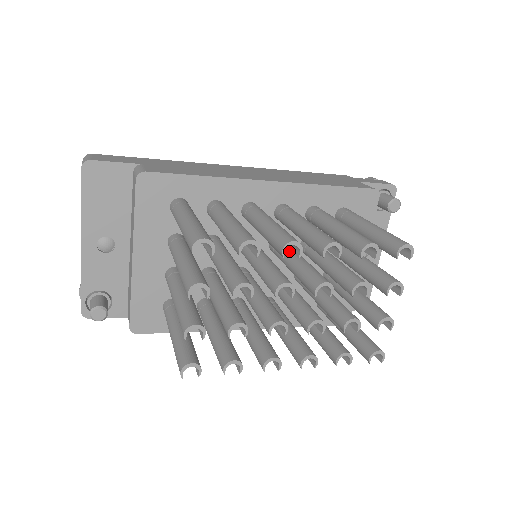
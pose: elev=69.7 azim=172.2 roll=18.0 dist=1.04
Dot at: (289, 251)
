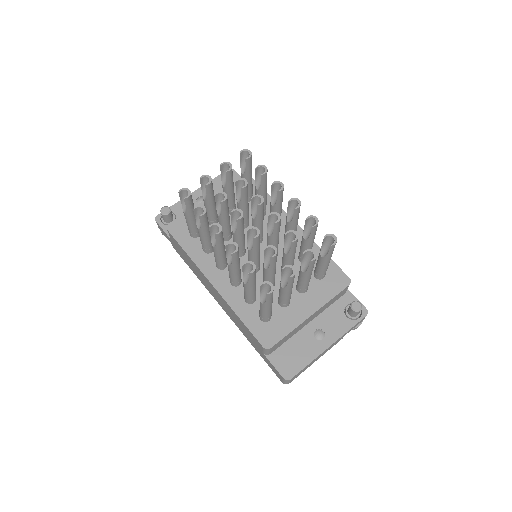
Dot at: occluded
